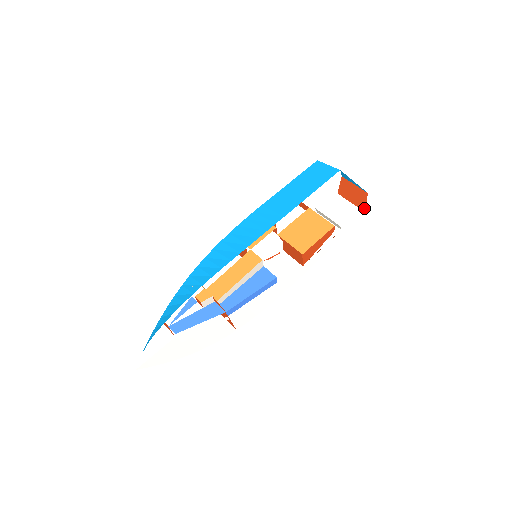
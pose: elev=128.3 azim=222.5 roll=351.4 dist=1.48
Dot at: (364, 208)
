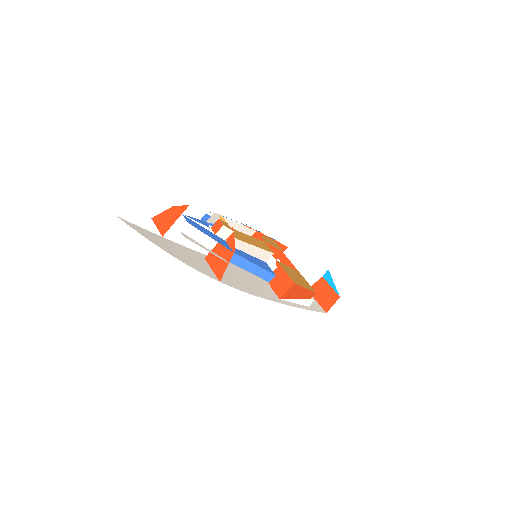
Dot at: (327, 309)
